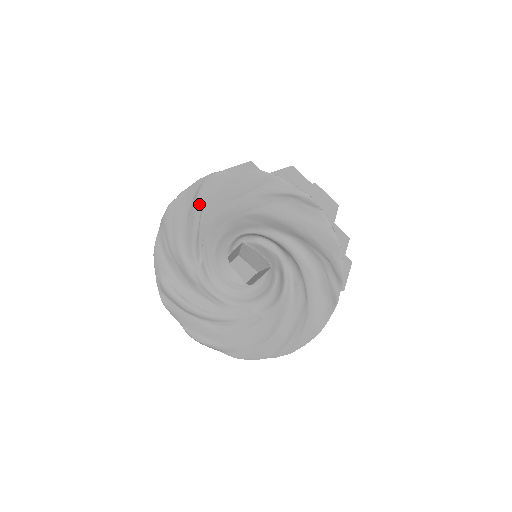
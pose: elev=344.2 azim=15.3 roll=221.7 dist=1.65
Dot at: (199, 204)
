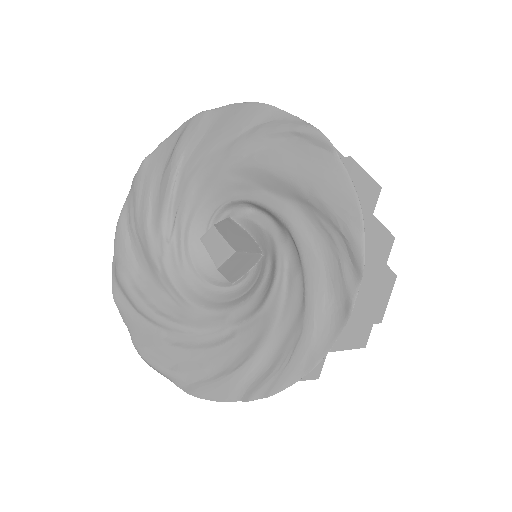
Dot at: (177, 155)
